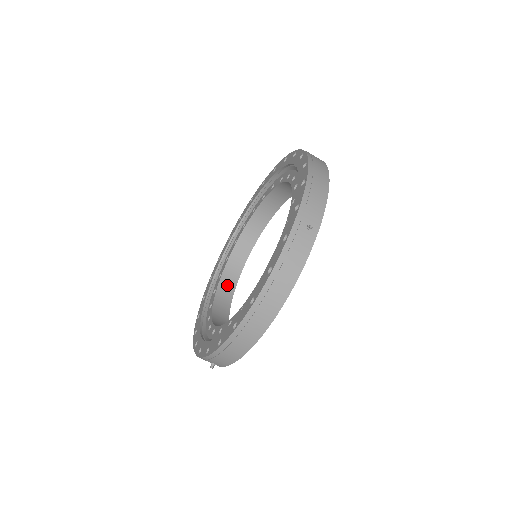
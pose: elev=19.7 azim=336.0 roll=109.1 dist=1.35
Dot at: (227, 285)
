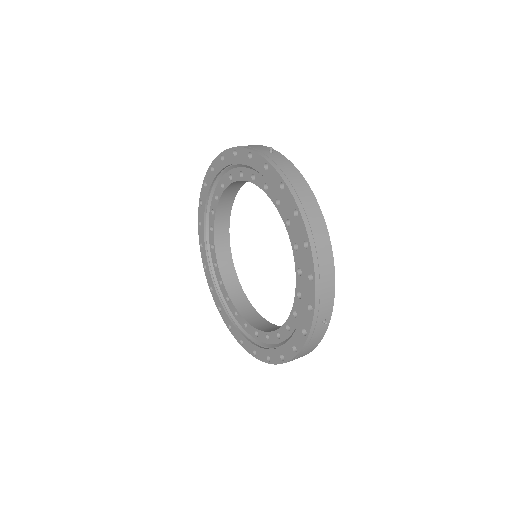
Dot at: (222, 237)
